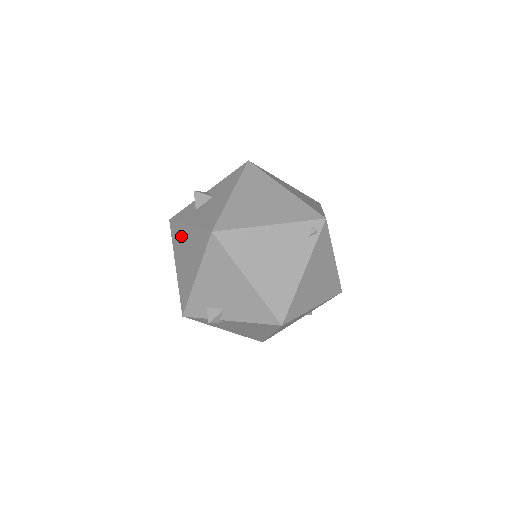
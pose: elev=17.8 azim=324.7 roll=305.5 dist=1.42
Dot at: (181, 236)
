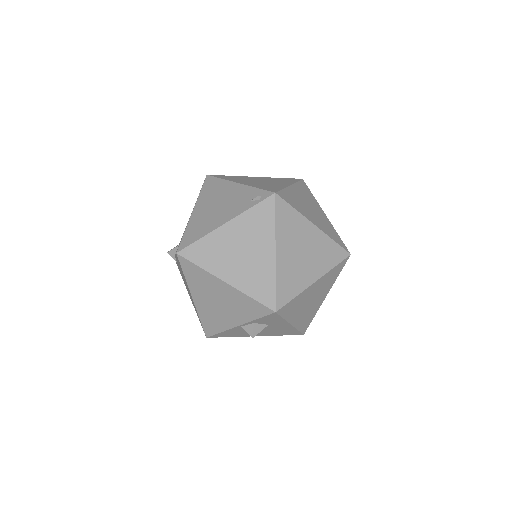
Dot at: occluded
